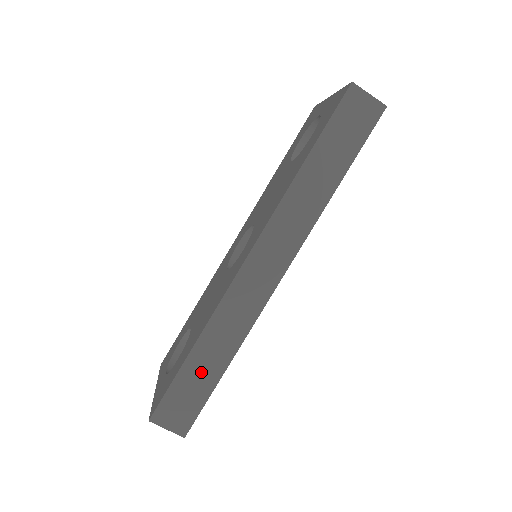
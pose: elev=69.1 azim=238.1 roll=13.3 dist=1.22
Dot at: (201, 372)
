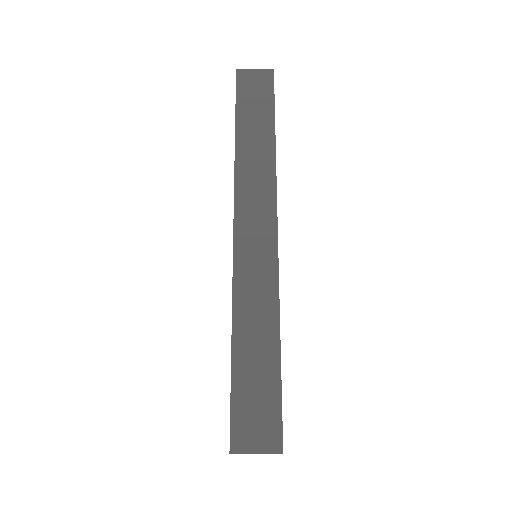
Dot at: (255, 362)
